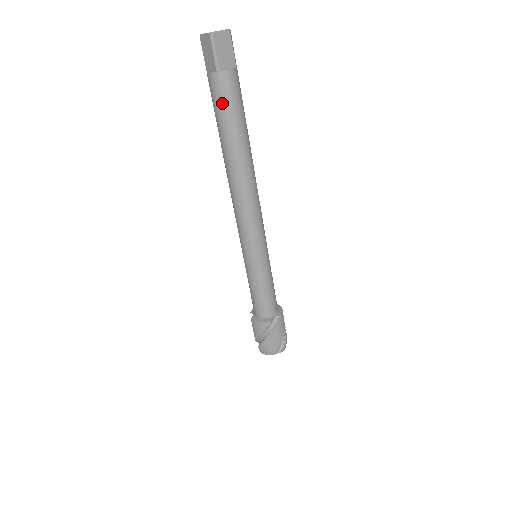
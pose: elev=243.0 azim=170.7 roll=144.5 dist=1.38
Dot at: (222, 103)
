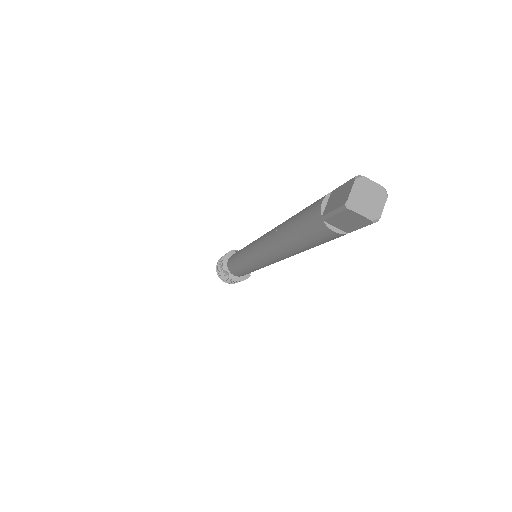
Dot at: occluded
